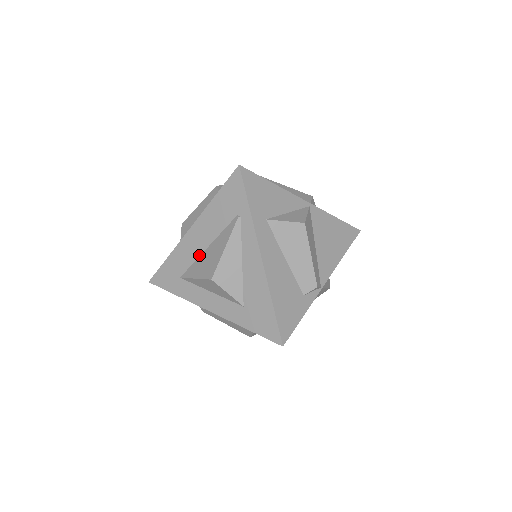
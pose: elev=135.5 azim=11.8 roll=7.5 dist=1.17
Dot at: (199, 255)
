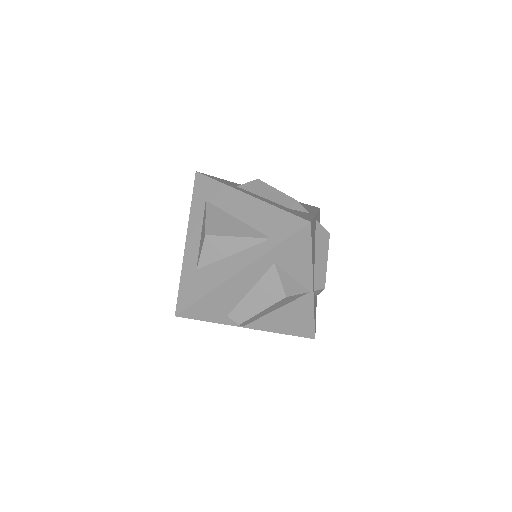
Dot at: (228, 212)
